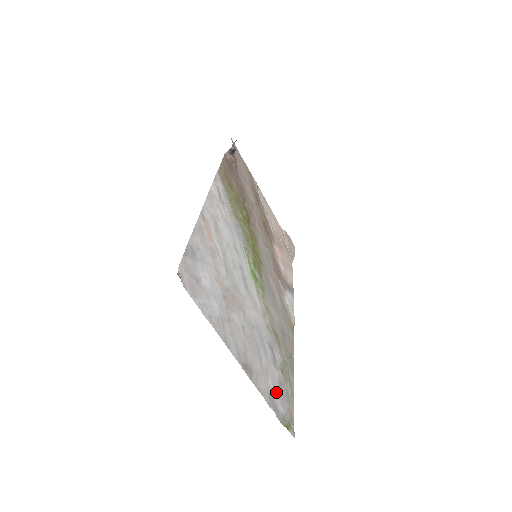
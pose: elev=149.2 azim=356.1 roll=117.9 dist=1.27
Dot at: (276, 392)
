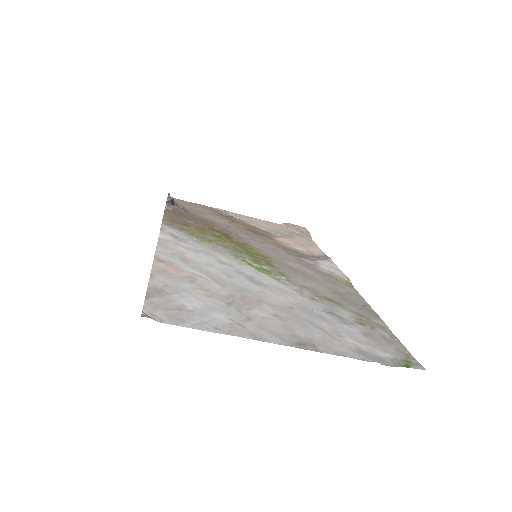
Dot at: (366, 344)
